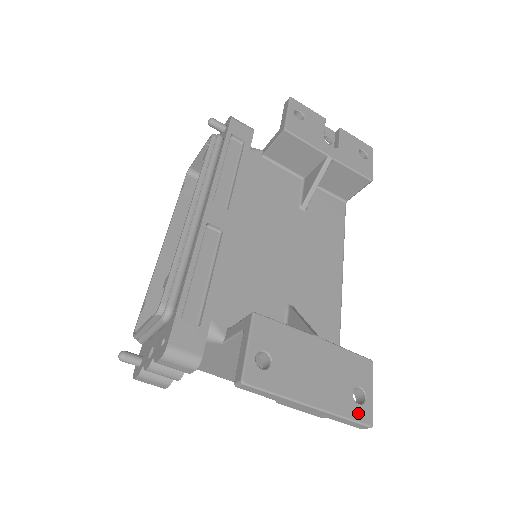
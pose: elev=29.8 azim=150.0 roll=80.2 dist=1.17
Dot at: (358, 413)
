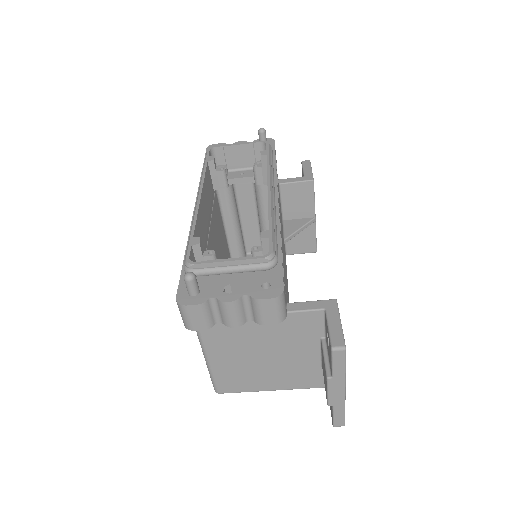
Dot at: occluded
